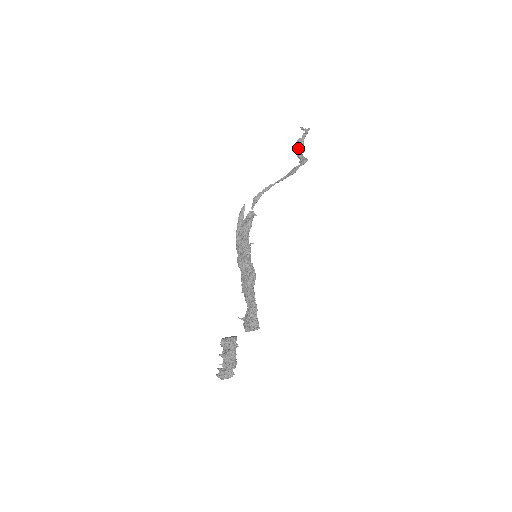
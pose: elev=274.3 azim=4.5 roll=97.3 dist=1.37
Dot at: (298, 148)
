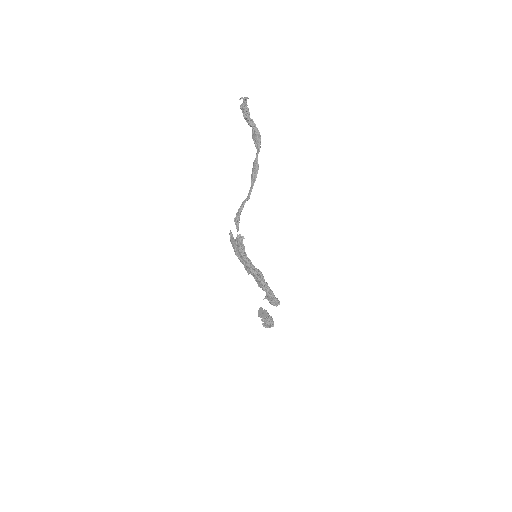
Dot at: (244, 115)
